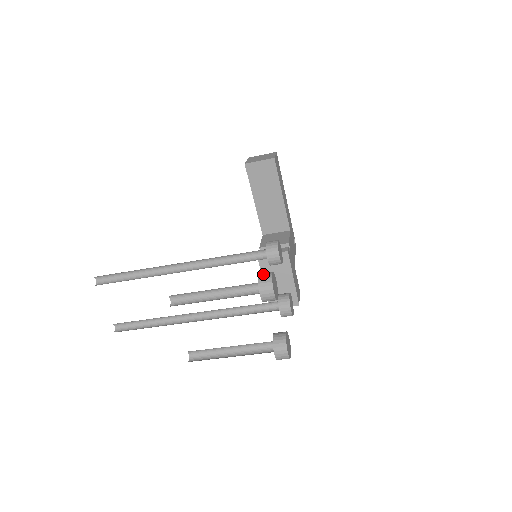
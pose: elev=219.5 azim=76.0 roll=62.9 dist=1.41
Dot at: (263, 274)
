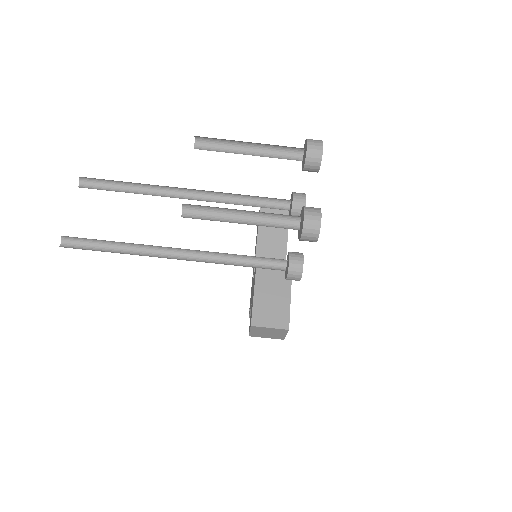
Dot at: occluded
